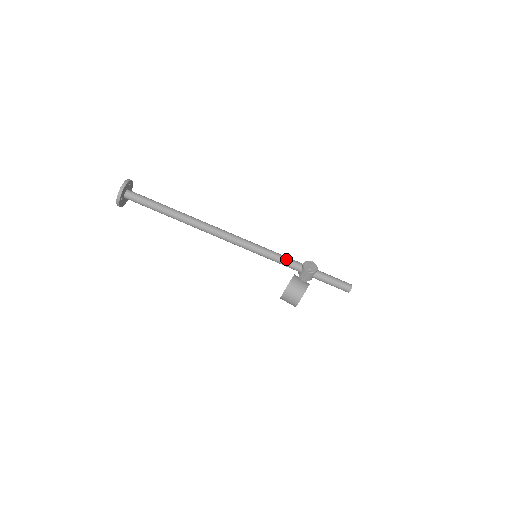
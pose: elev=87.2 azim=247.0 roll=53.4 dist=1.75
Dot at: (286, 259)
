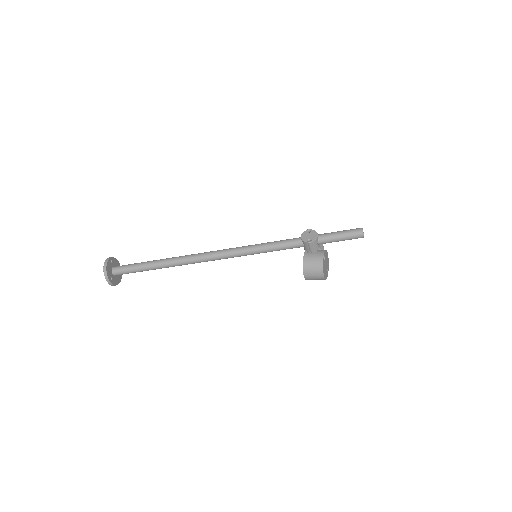
Dot at: (282, 243)
